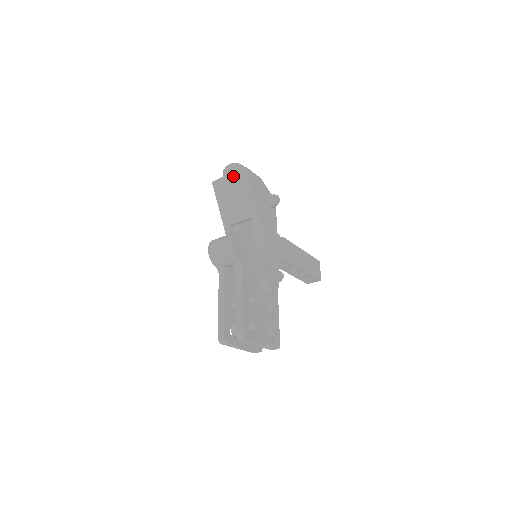
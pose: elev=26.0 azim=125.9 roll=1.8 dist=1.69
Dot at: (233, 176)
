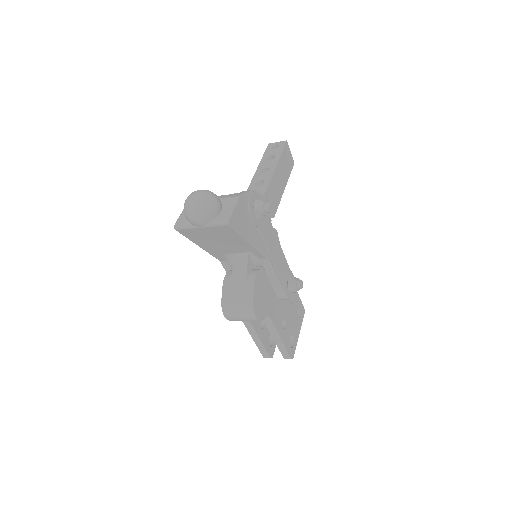
Dot at: (210, 229)
